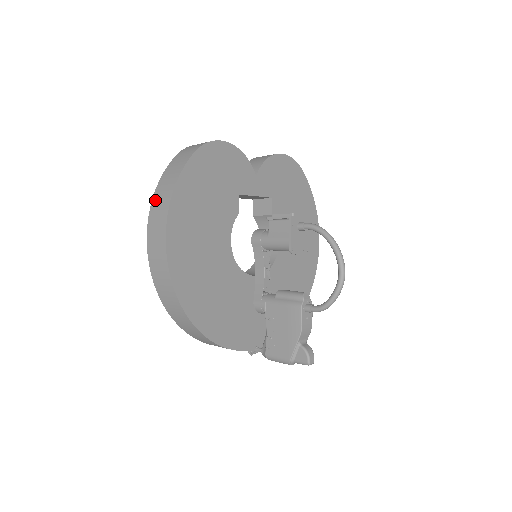
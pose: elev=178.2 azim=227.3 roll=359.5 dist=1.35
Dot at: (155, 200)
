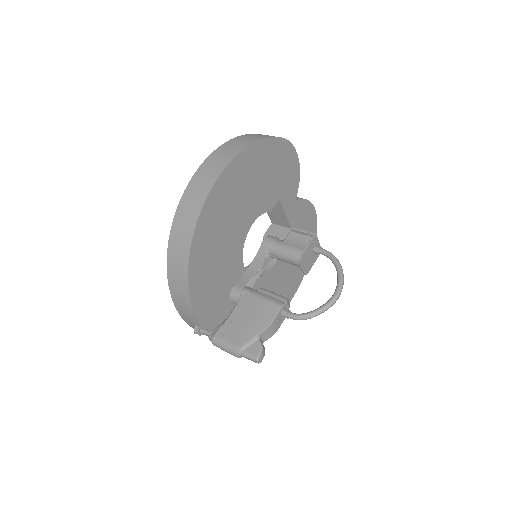
Dot at: (231, 142)
